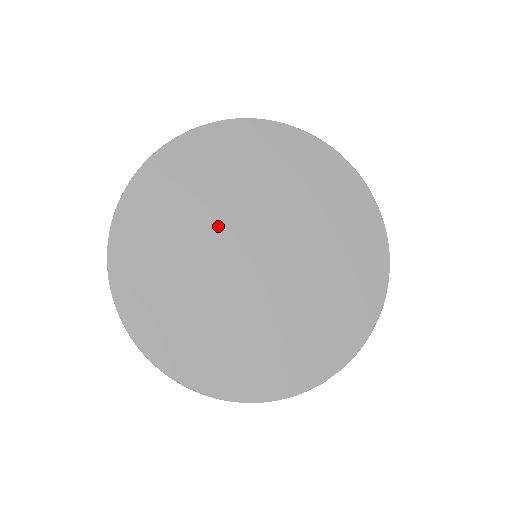
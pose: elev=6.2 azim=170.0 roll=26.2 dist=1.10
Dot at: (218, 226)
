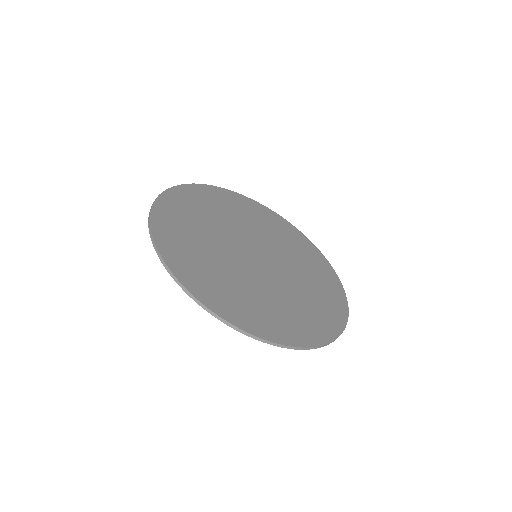
Dot at: (223, 238)
